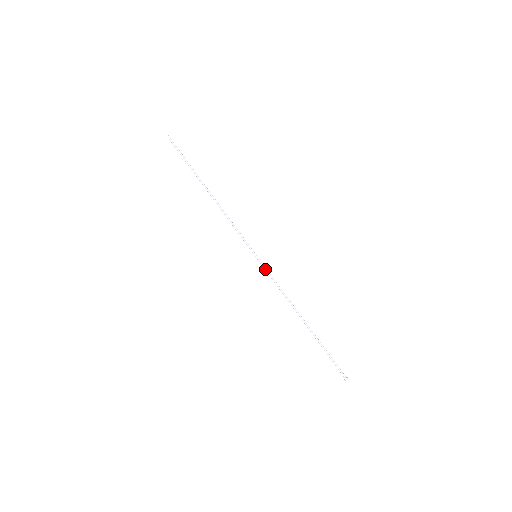
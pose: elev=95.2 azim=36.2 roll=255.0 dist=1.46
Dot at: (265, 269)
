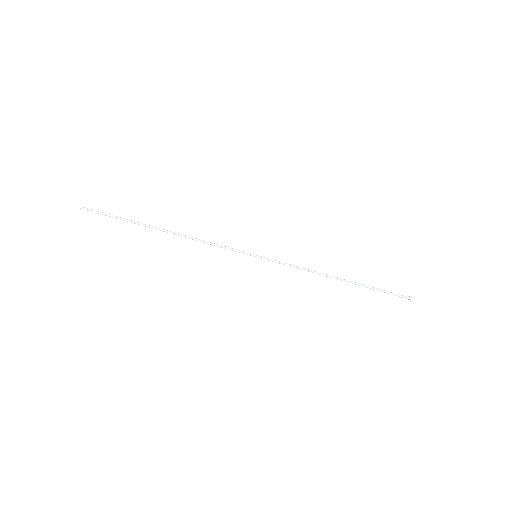
Dot at: occluded
